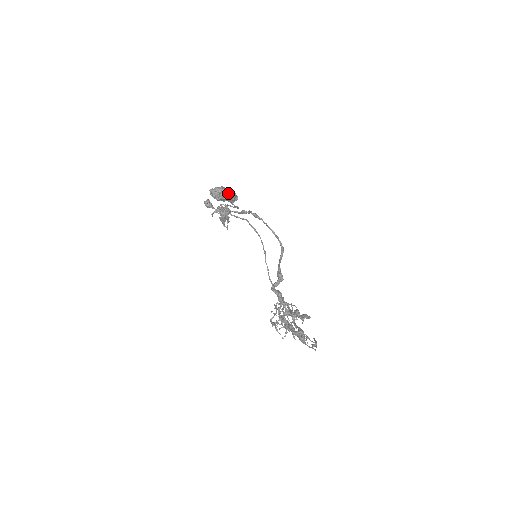
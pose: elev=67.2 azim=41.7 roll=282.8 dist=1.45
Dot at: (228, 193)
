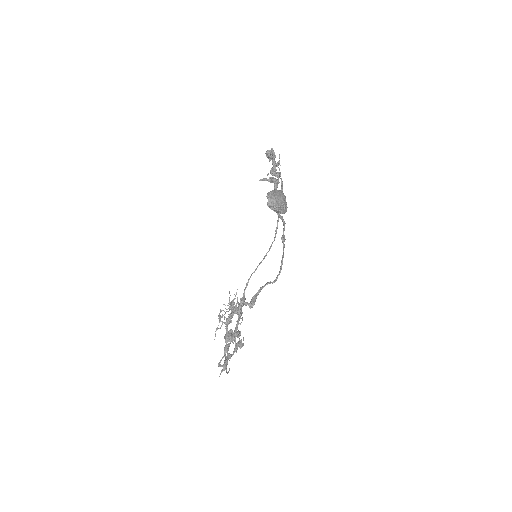
Dot at: (280, 210)
